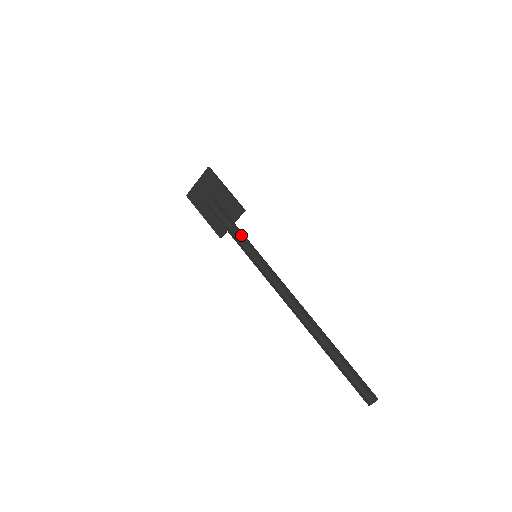
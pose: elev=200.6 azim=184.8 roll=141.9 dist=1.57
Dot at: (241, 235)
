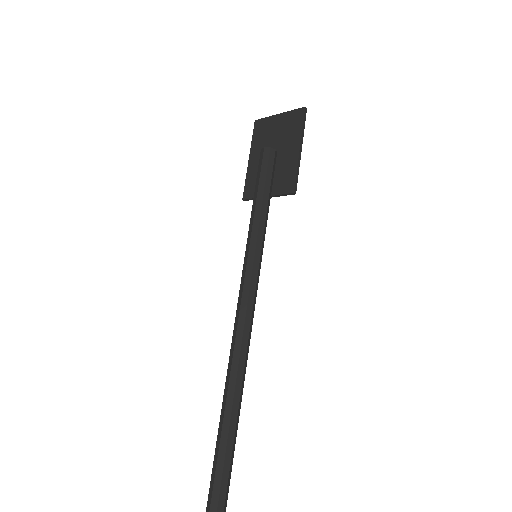
Dot at: (263, 216)
